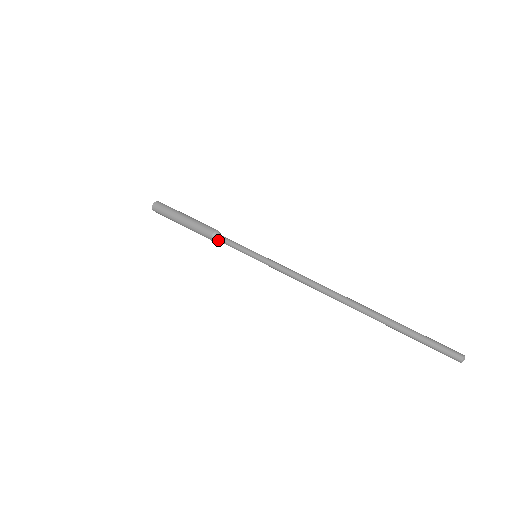
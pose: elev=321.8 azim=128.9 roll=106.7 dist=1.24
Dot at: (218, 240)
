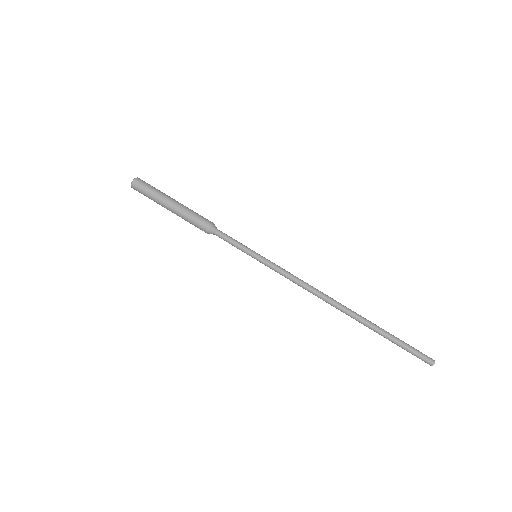
Dot at: (215, 234)
